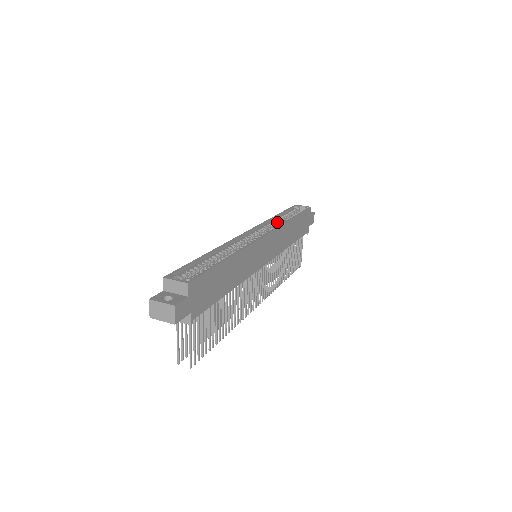
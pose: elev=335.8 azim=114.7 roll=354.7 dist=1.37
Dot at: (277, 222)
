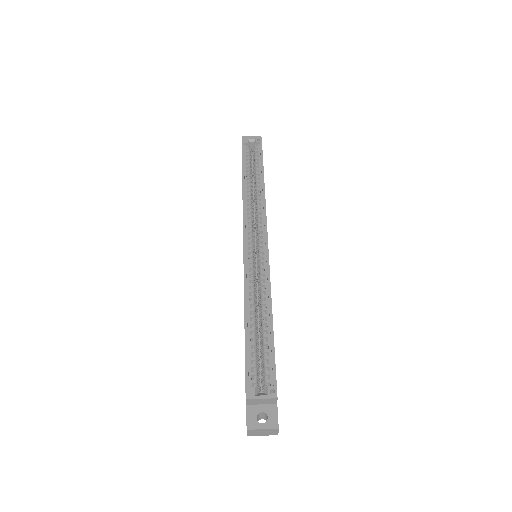
Dot at: (250, 192)
